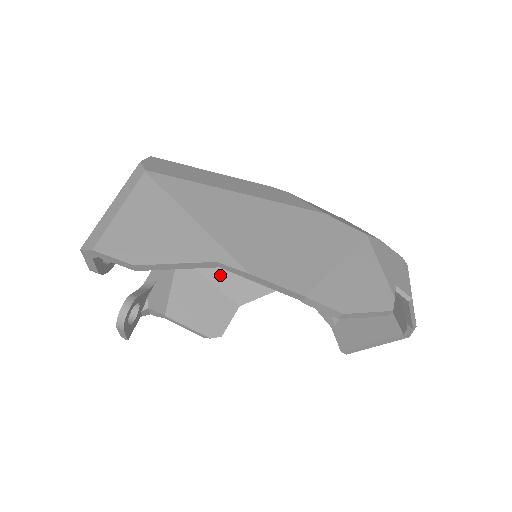
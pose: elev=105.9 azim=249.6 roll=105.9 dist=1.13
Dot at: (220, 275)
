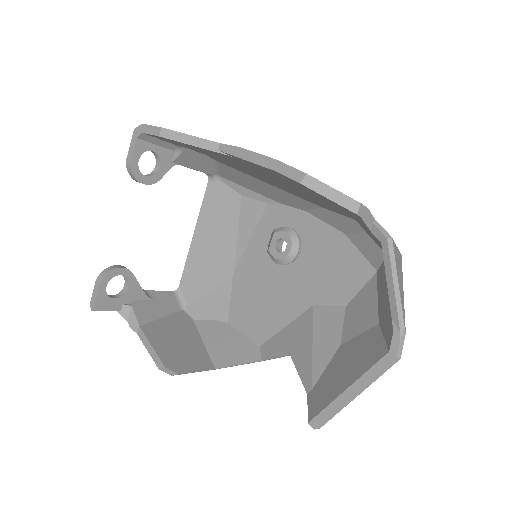
Dot at: (214, 333)
